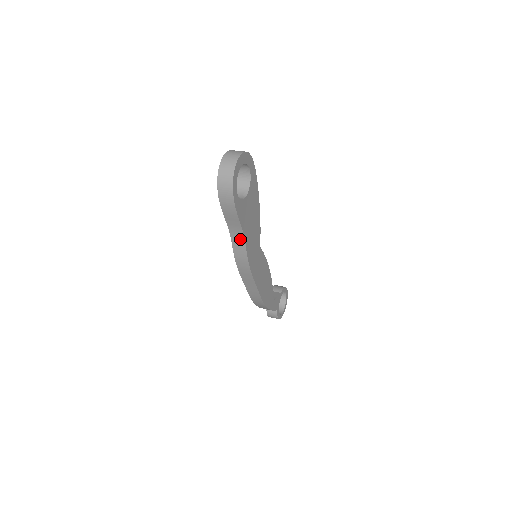
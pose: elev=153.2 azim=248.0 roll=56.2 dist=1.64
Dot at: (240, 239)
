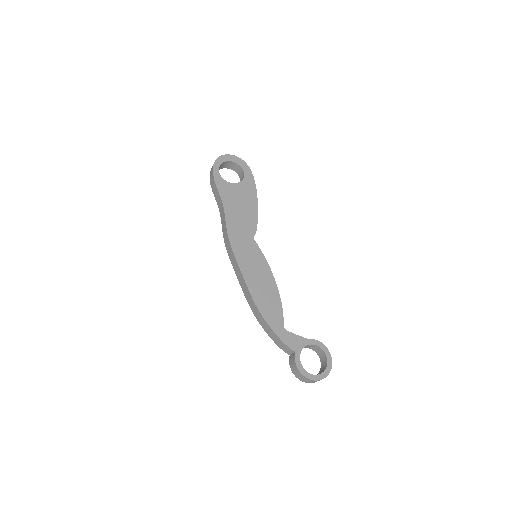
Dot at: (223, 213)
